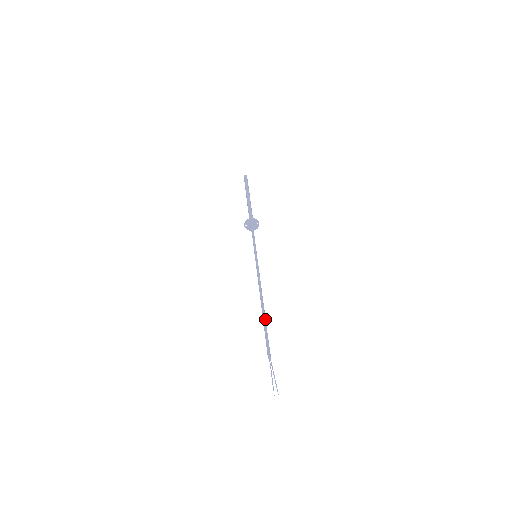
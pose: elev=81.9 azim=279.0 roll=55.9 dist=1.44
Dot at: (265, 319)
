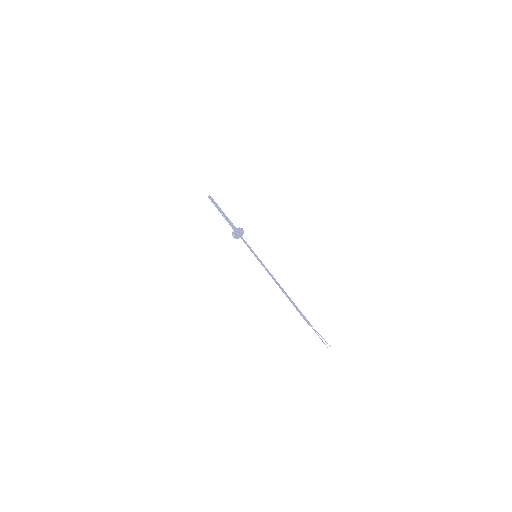
Dot at: occluded
